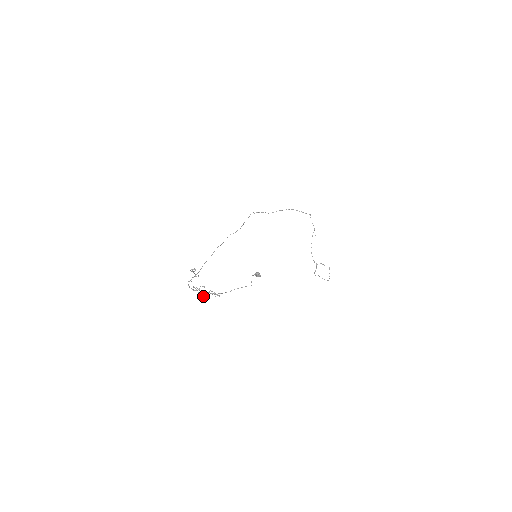
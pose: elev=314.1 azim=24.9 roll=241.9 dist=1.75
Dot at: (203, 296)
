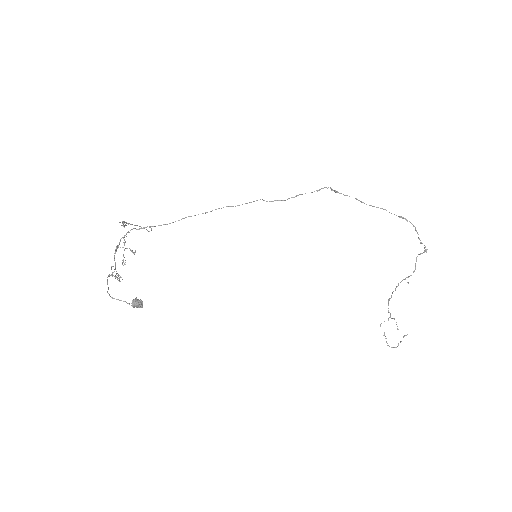
Dot at: (122, 262)
